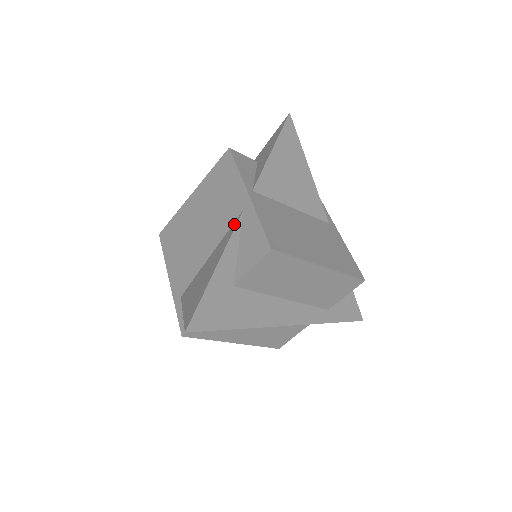
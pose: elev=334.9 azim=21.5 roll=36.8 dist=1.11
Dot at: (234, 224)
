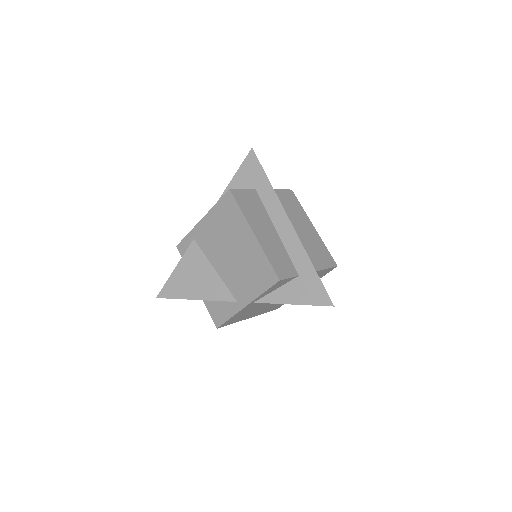
Dot at: (228, 296)
